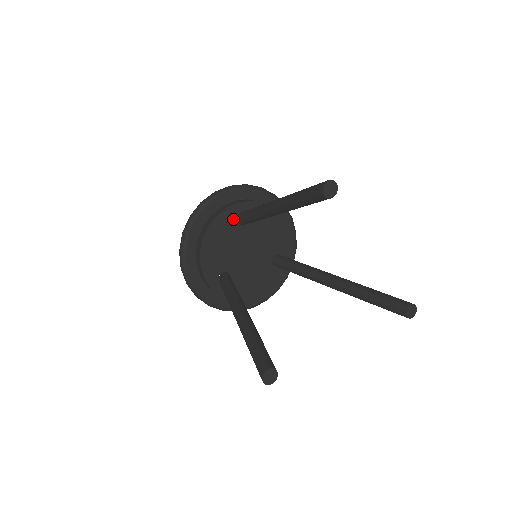
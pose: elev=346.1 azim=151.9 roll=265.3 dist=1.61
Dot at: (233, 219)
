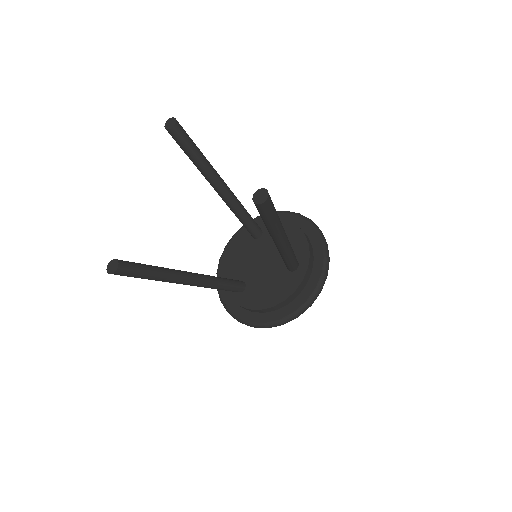
Dot at: (249, 236)
